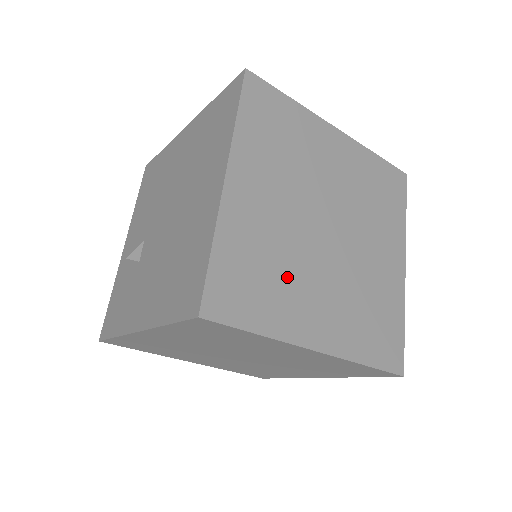
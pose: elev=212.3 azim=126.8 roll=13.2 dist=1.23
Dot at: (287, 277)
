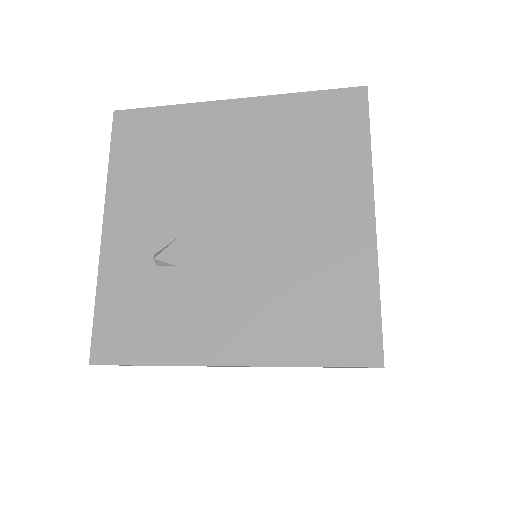
Dot at: occluded
